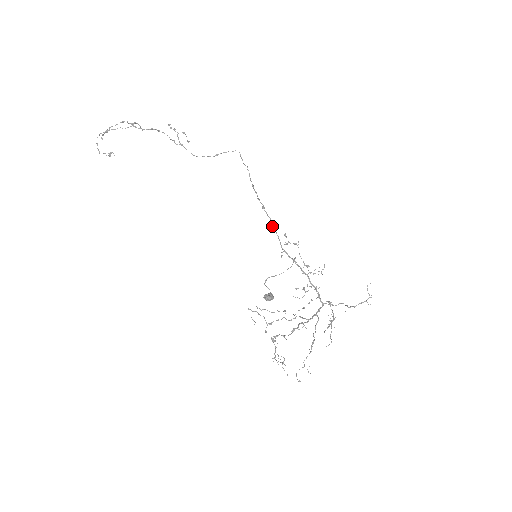
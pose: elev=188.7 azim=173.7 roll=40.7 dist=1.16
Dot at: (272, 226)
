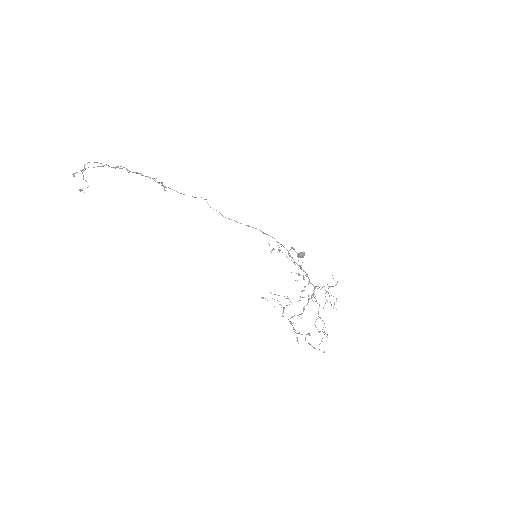
Dot at: (264, 233)
